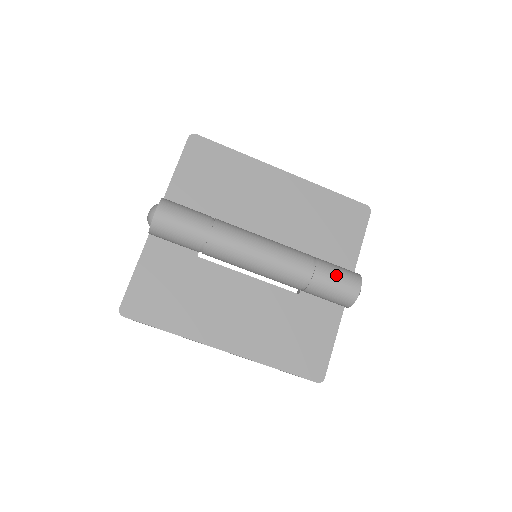
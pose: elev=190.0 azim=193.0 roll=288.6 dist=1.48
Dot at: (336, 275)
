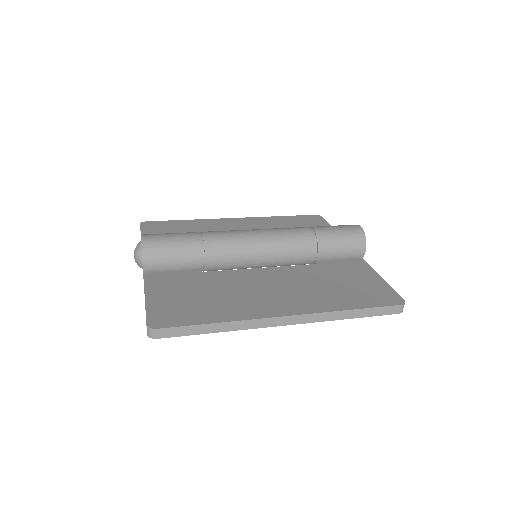
Dot at: (332, 226)
